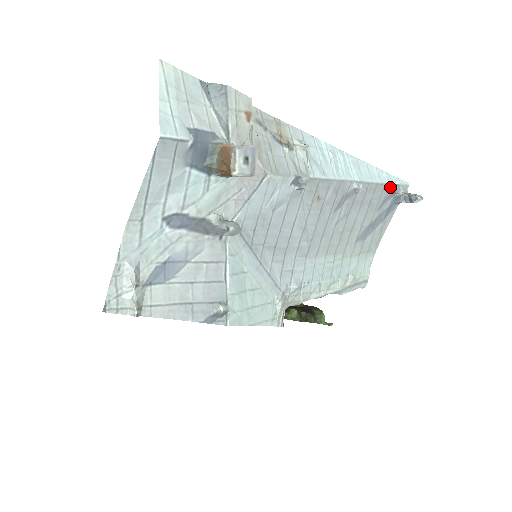
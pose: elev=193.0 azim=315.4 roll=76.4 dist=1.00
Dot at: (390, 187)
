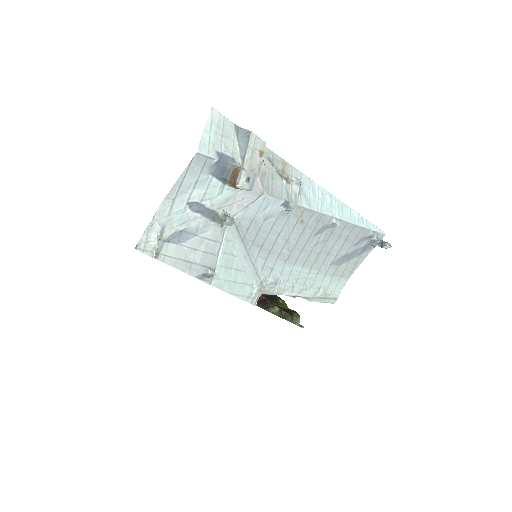
Dot at: (367, 231)
